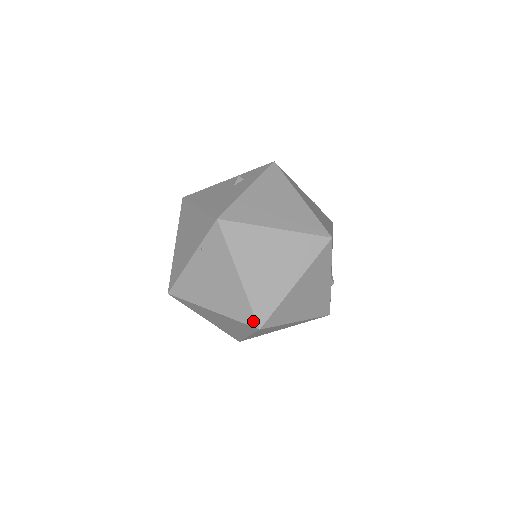
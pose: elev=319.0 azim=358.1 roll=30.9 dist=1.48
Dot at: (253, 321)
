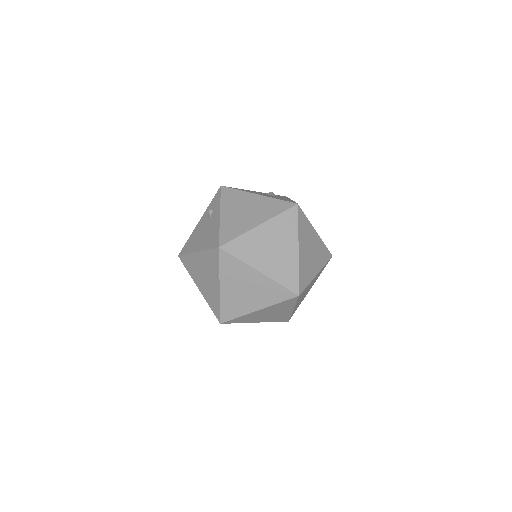
Dot at: (296, 288)
